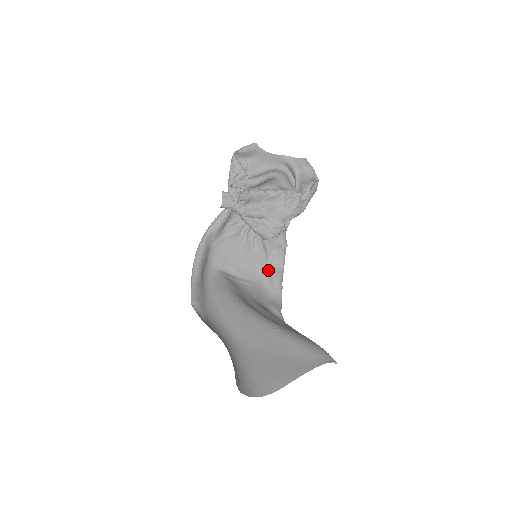
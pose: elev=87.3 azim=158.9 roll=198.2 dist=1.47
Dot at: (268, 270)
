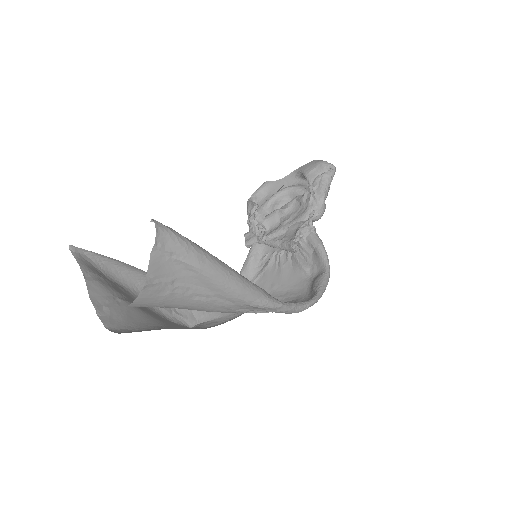
Dot at: (311, 281)
